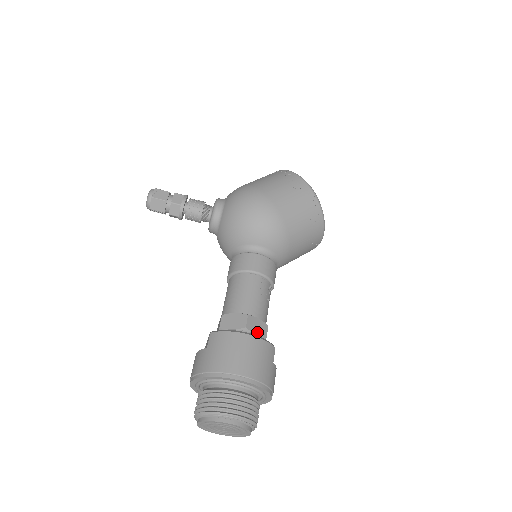
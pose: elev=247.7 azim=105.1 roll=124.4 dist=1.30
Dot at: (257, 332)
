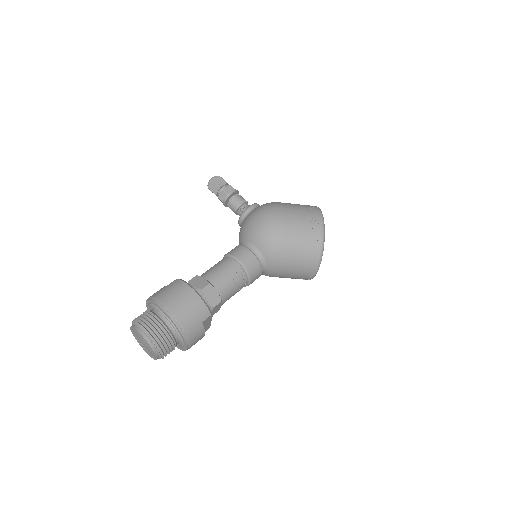
Dot at: (209, 298)
